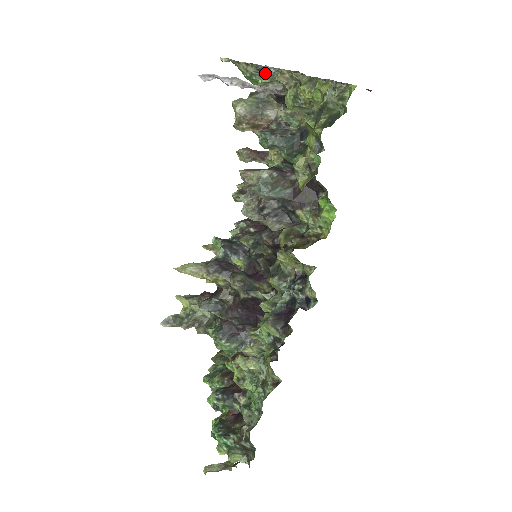
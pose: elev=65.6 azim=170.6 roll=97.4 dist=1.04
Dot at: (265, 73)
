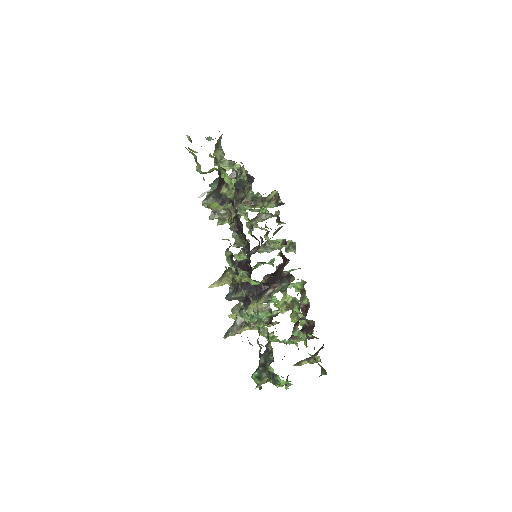
Dot at: occluded
